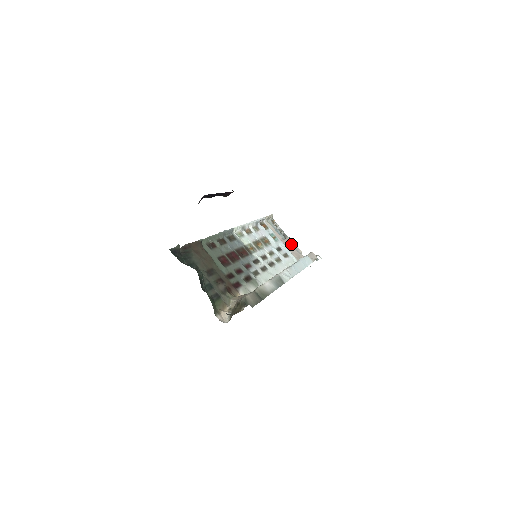
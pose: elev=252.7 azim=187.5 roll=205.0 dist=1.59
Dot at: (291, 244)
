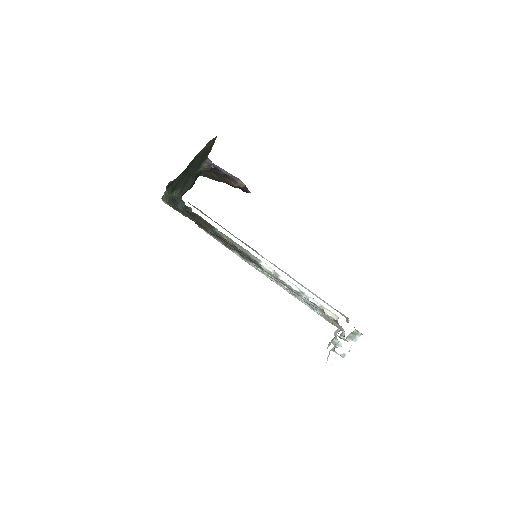
Dot at: occluded
